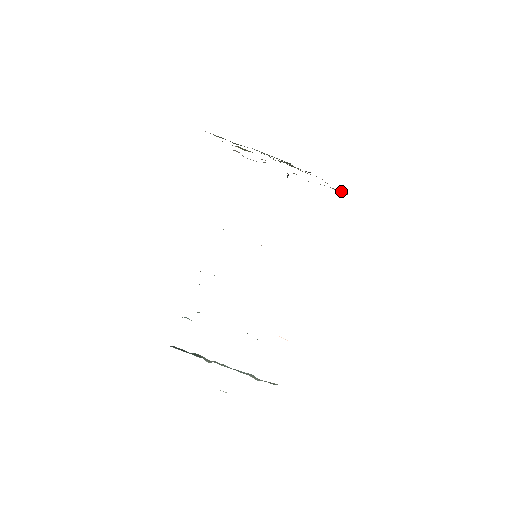
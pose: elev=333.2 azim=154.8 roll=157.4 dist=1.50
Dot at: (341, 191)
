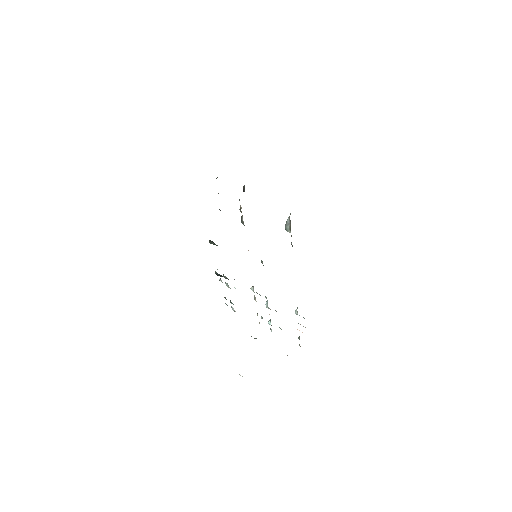
Dot at: occluded
